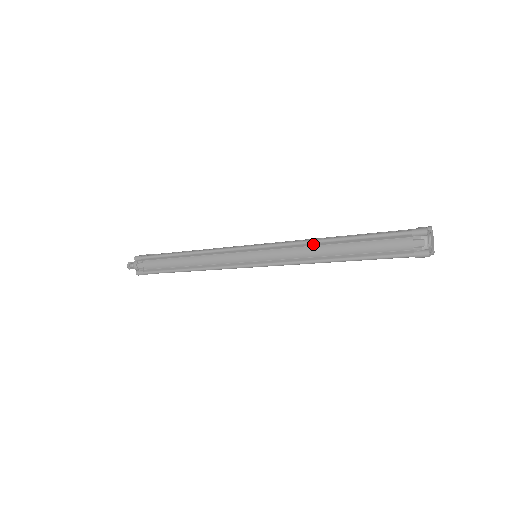
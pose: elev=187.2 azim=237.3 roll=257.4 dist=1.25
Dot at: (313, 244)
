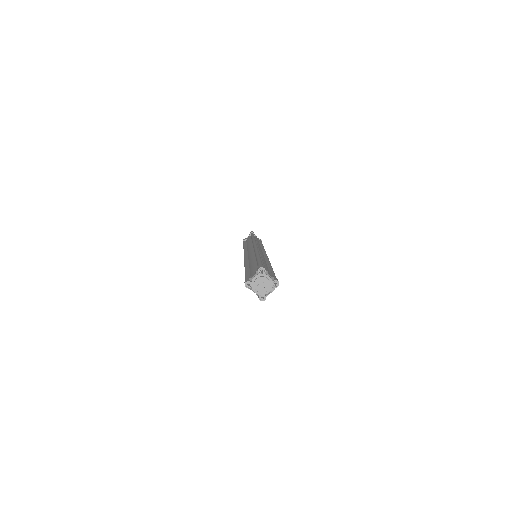
Dot at: occluded
